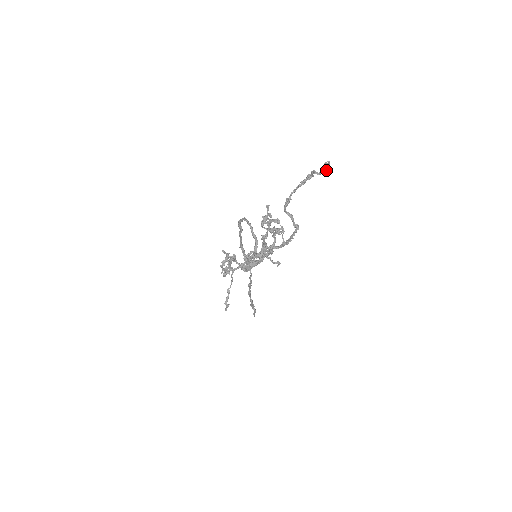
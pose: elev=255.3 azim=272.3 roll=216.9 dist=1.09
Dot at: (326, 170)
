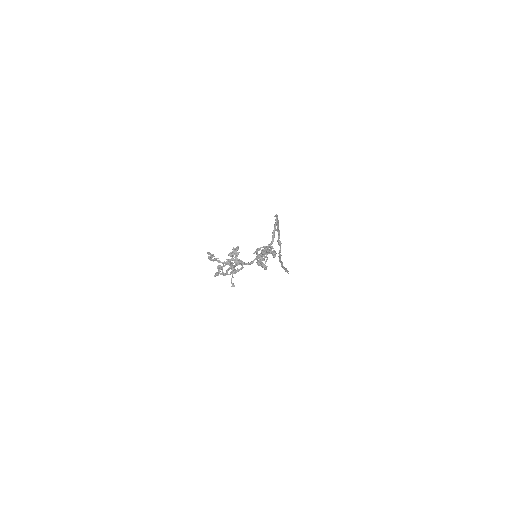
Dot at: (273, 255)
